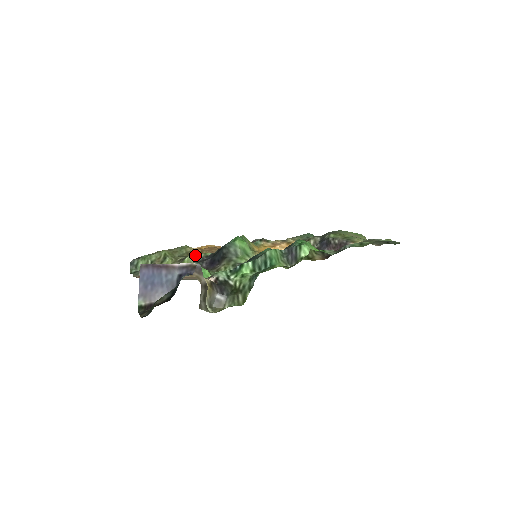
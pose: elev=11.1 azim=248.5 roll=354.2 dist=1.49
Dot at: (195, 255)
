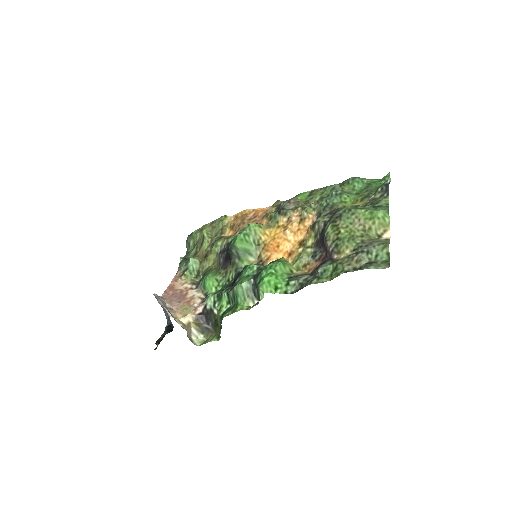
Dot at: (220, 242)
